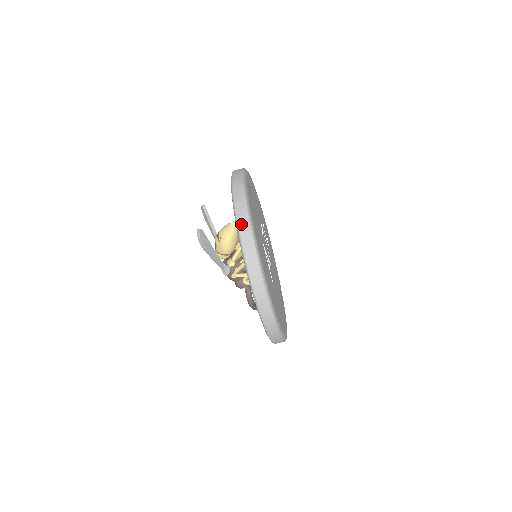
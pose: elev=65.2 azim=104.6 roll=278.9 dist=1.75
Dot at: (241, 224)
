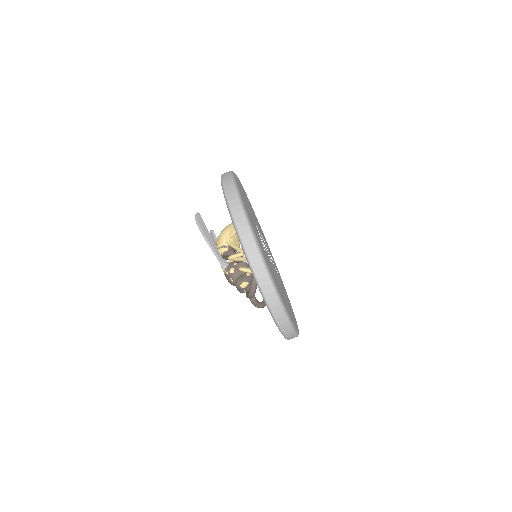
Dot at: occluded
